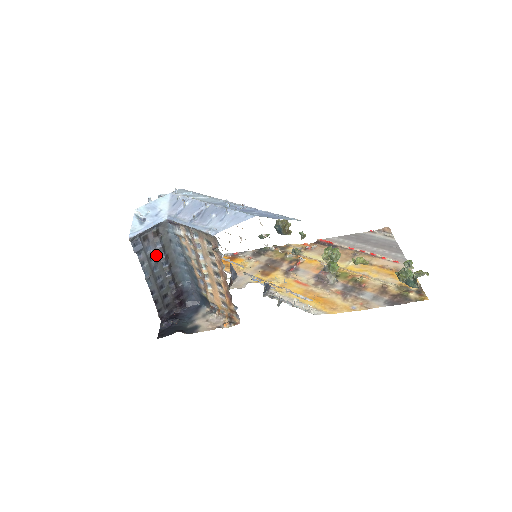
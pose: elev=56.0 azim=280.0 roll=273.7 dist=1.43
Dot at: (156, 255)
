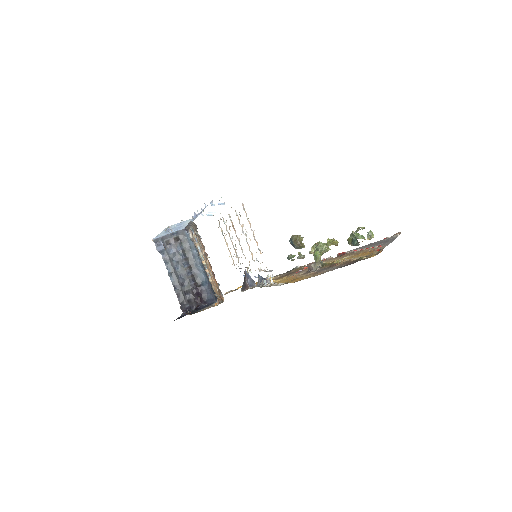
Dot at: (177, 257)
